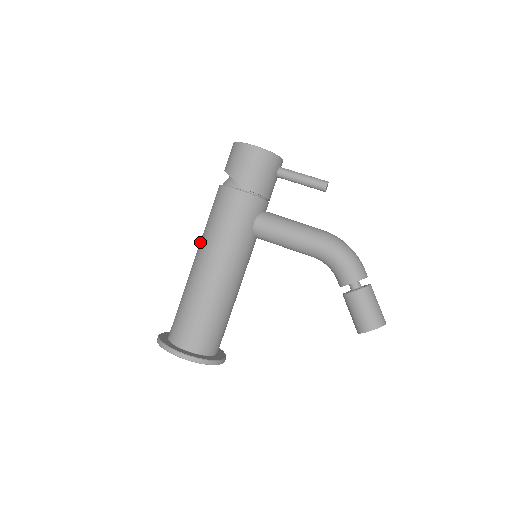
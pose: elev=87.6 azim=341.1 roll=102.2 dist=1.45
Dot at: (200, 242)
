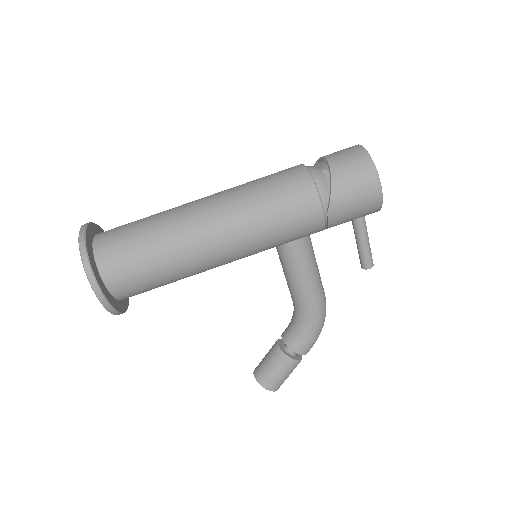
Dot at: (230, 201)
